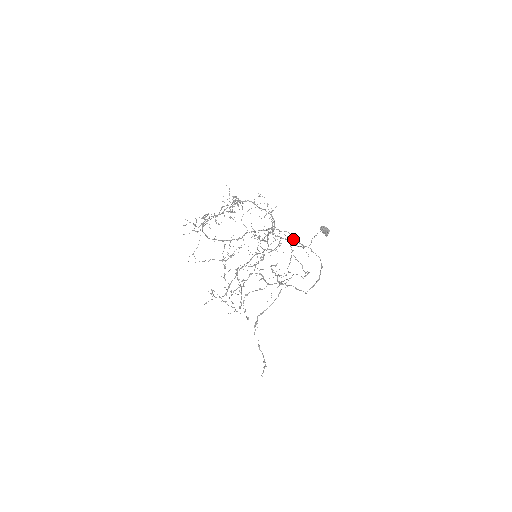
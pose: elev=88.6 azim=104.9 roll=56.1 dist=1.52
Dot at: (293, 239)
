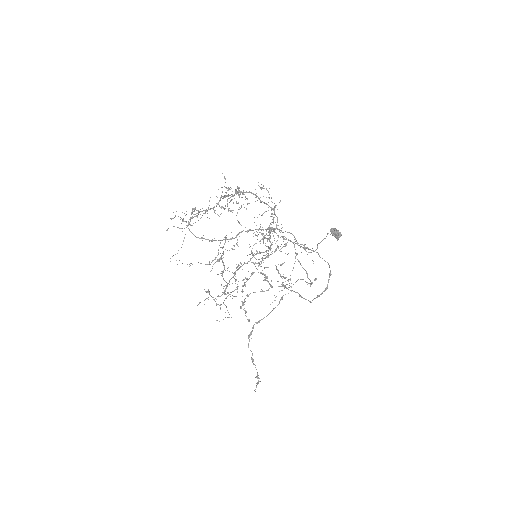
Dot at: (295, 243)
